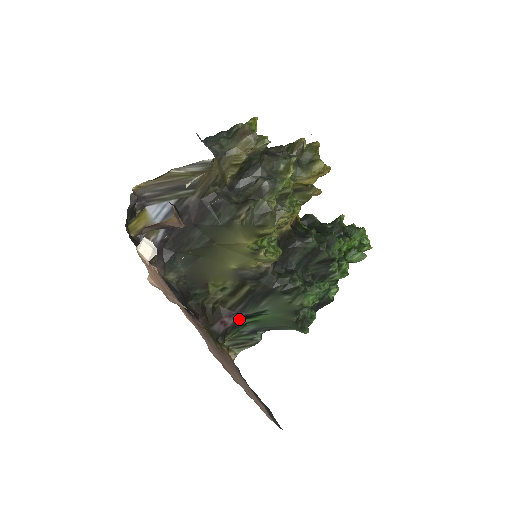
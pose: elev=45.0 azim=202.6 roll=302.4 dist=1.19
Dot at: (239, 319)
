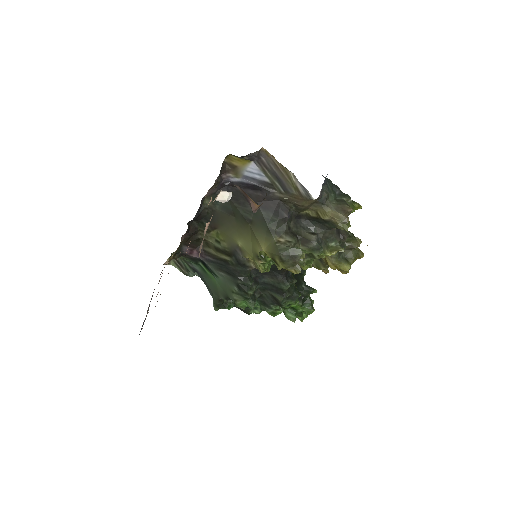
Dot at: (200, 260)
